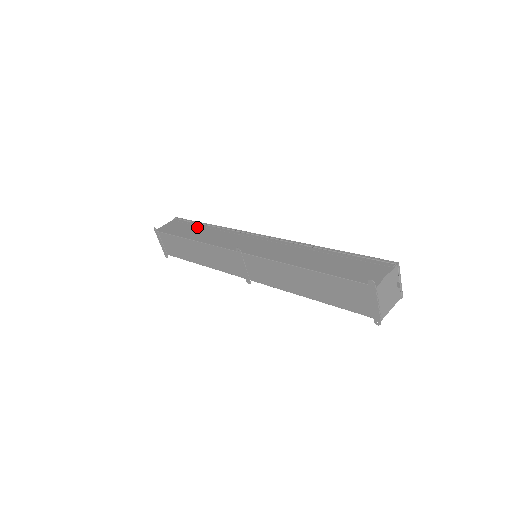
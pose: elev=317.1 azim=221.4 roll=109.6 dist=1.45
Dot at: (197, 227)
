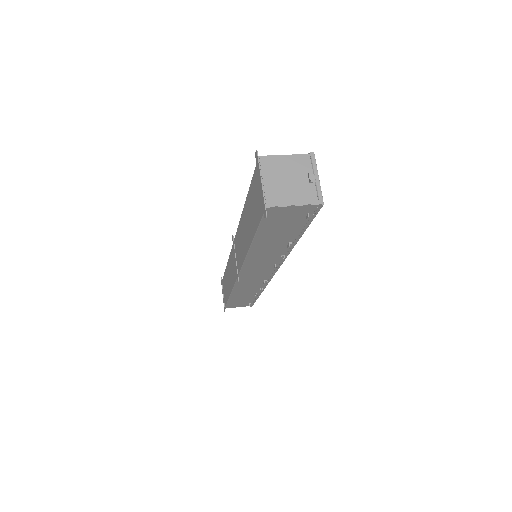
Dot at: occluded
